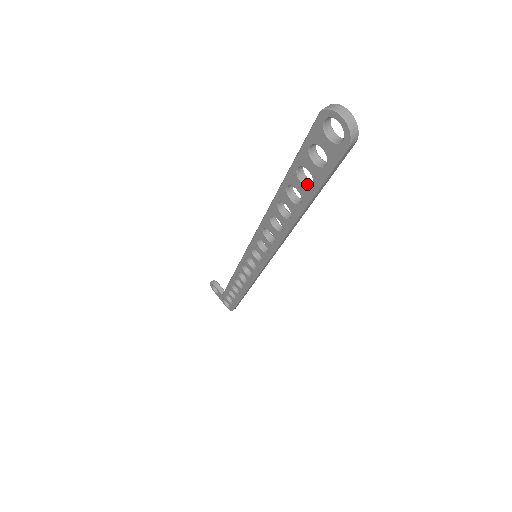
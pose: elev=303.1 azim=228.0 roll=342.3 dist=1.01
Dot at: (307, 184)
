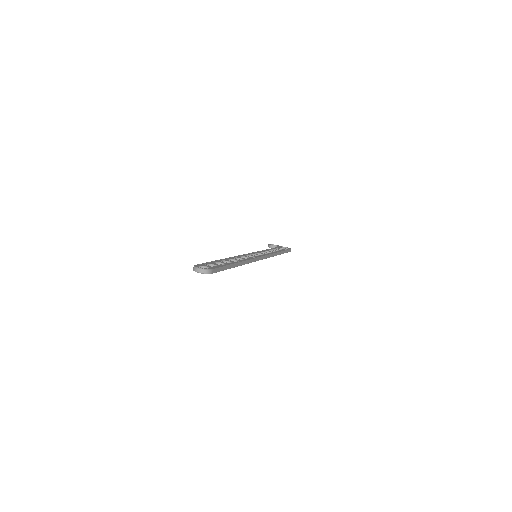
Dot at: occluded
